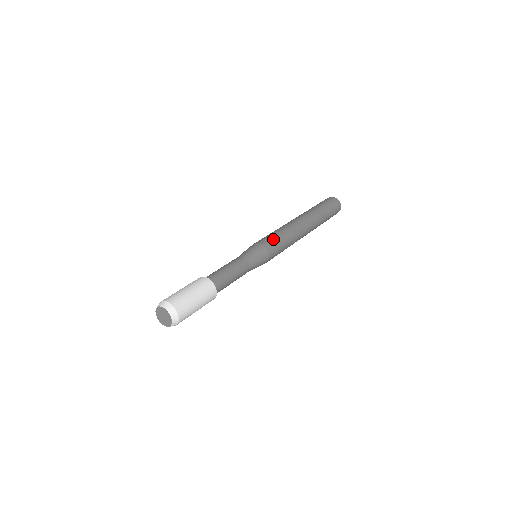
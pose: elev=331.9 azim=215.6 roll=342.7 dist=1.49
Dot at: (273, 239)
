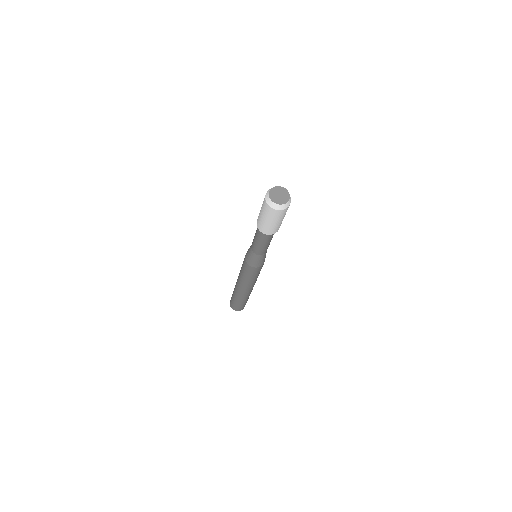
Dot at: occluded
